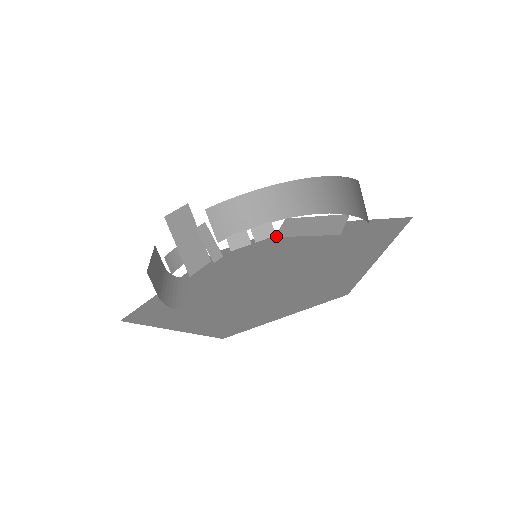
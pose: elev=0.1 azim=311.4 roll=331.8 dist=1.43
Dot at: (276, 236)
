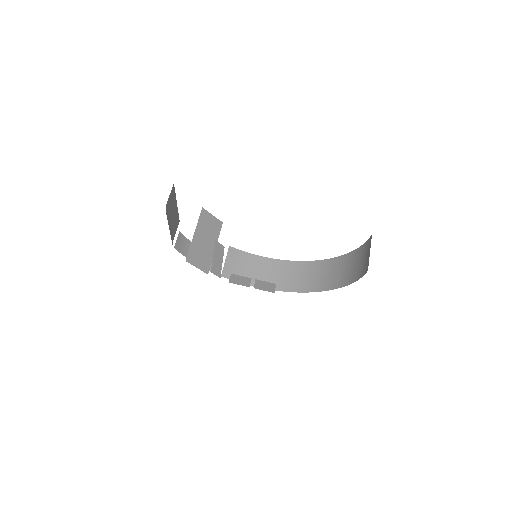
Dot at: occluded
